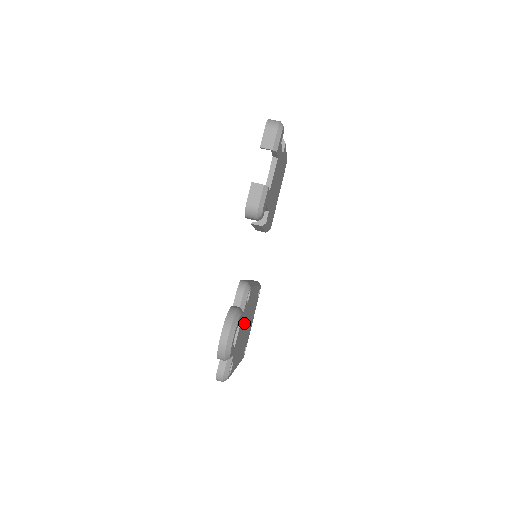
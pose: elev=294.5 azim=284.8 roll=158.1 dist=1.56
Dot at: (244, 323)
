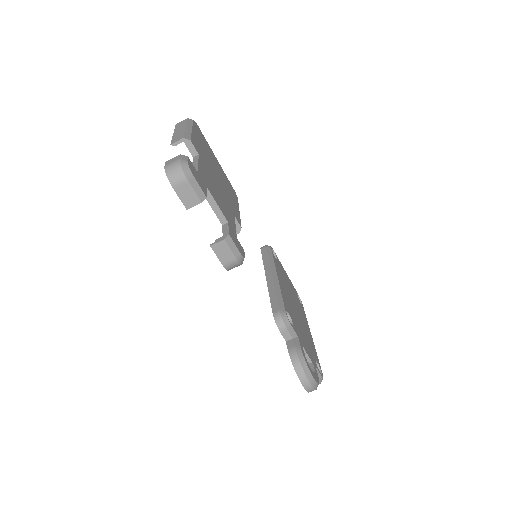
Dot at: occluded
